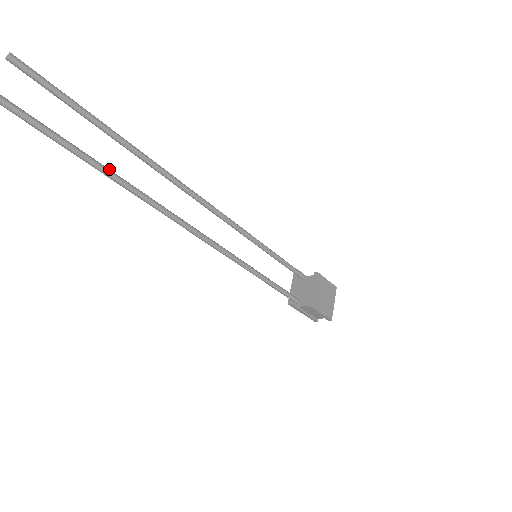
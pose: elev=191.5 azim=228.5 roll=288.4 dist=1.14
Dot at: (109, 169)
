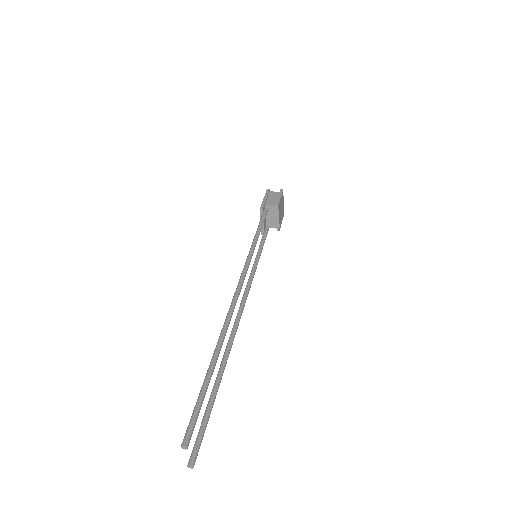
Dot at: (221, 375)
